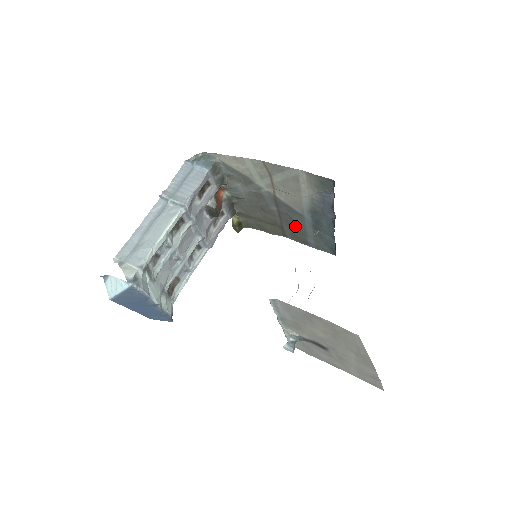
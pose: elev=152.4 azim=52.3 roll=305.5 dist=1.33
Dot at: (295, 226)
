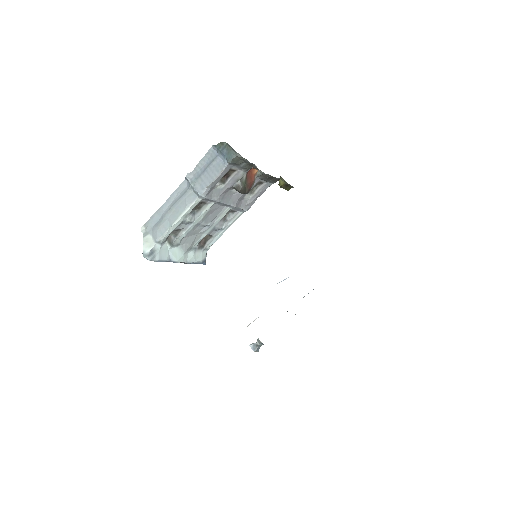
Dot at: occluded
